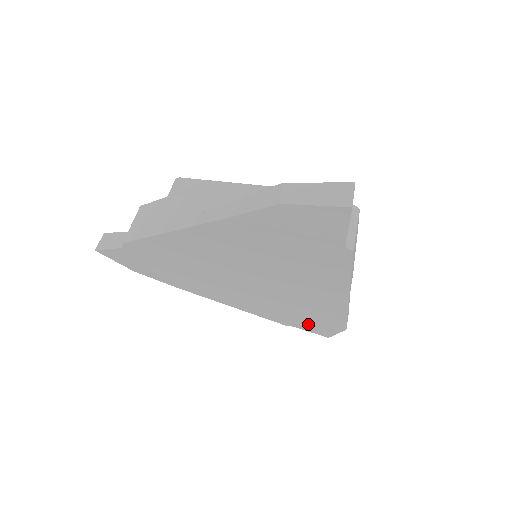
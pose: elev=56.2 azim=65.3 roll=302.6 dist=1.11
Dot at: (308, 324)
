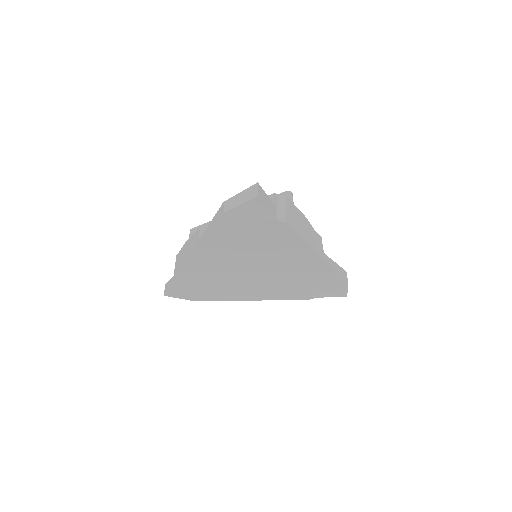
Dot at: (322, 291)
